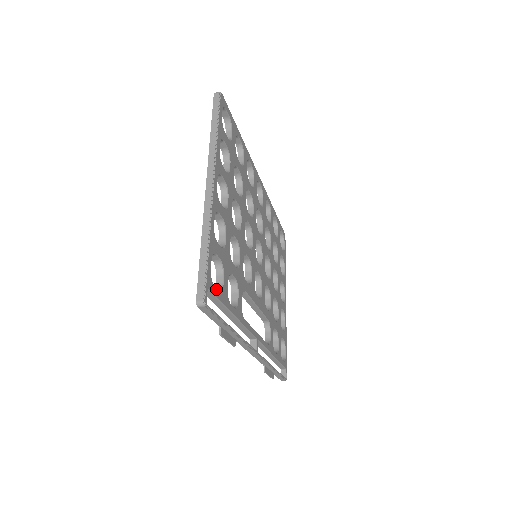
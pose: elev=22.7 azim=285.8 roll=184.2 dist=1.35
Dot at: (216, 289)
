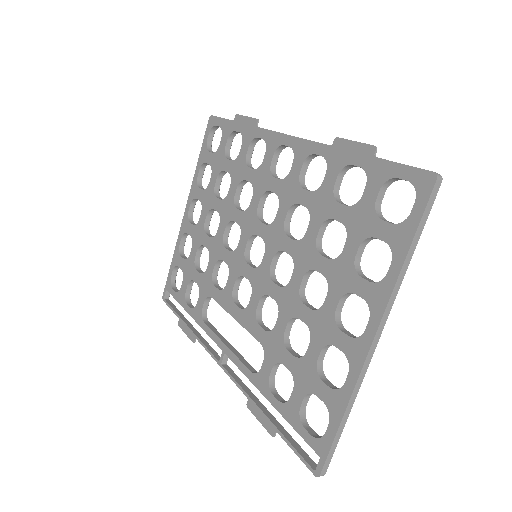
Dot at: (314, 432)
